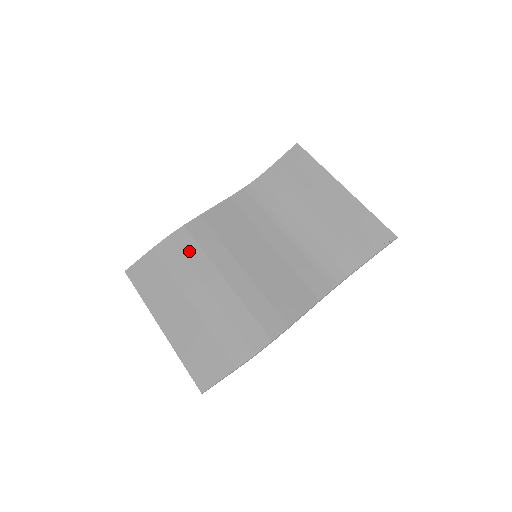
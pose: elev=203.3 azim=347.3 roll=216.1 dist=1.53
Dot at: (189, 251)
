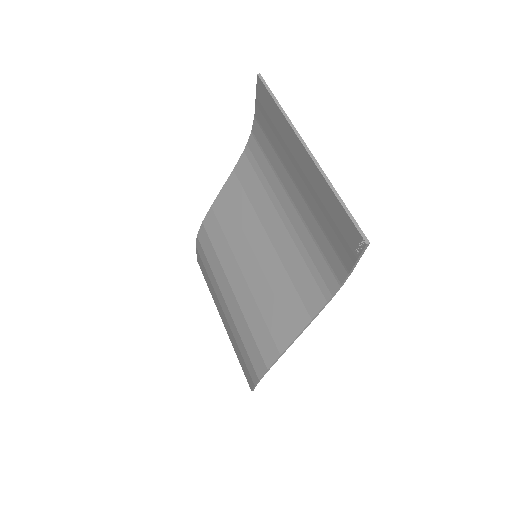
Dot at: (209, 254)
